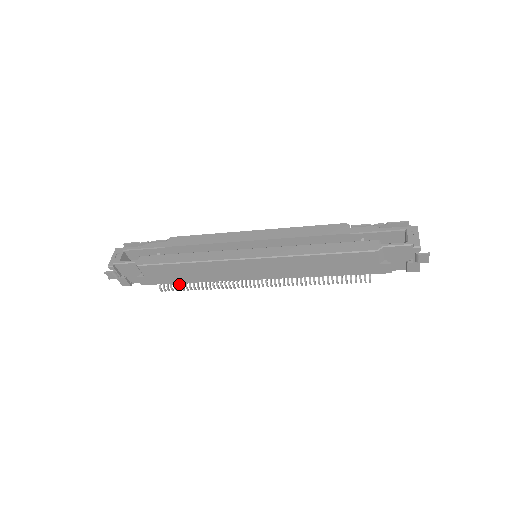
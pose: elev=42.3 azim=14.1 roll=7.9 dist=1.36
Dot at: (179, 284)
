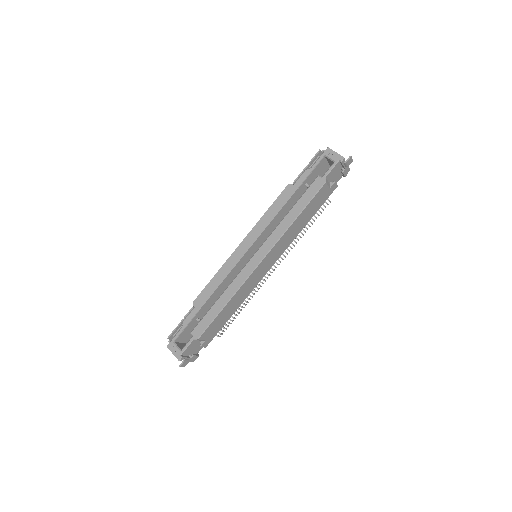
Dot at: (227, 321)
